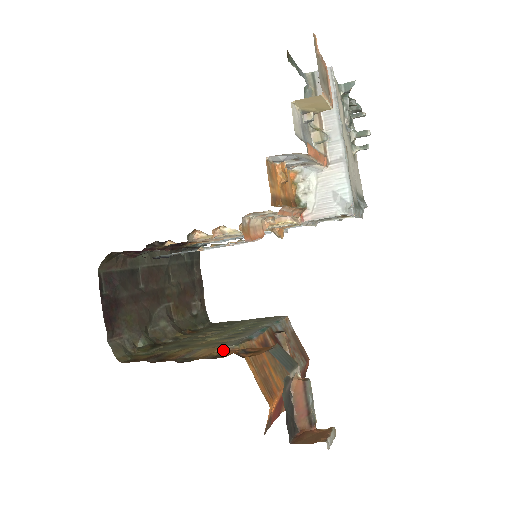
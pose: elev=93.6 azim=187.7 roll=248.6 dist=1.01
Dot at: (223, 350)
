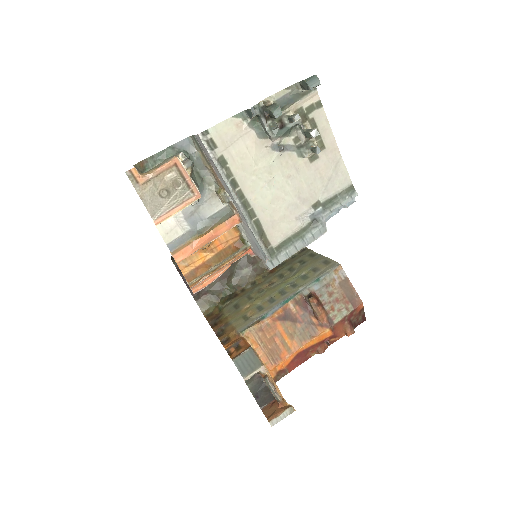
Dot at: (235, 333)
